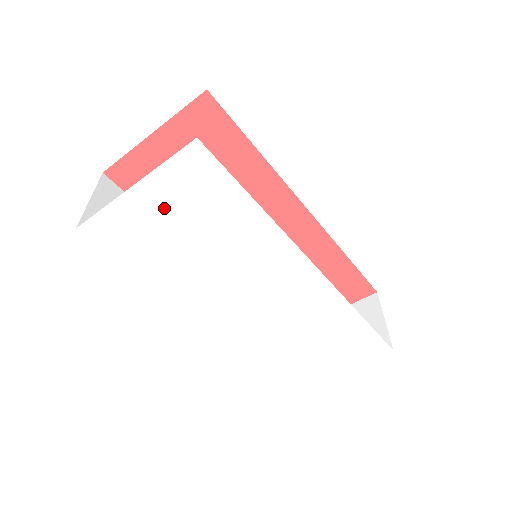
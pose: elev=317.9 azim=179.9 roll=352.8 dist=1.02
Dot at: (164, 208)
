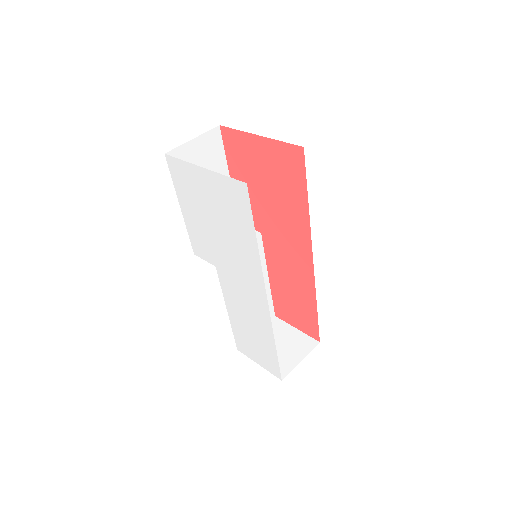
Dot at: (211, 193)
